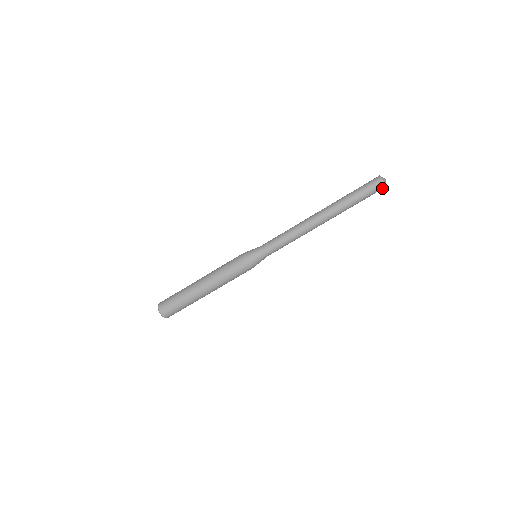
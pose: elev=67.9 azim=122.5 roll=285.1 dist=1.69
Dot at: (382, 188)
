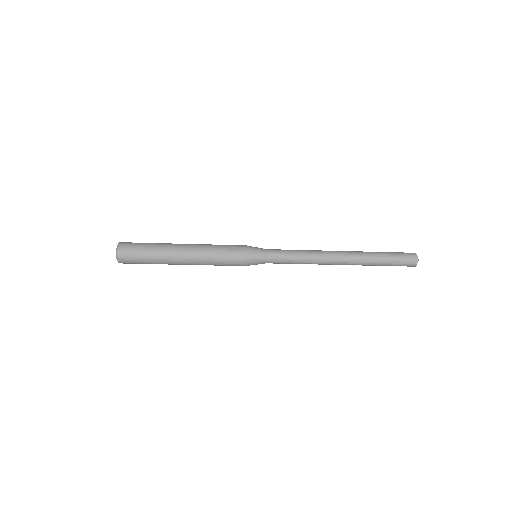
Dot at: occluded
